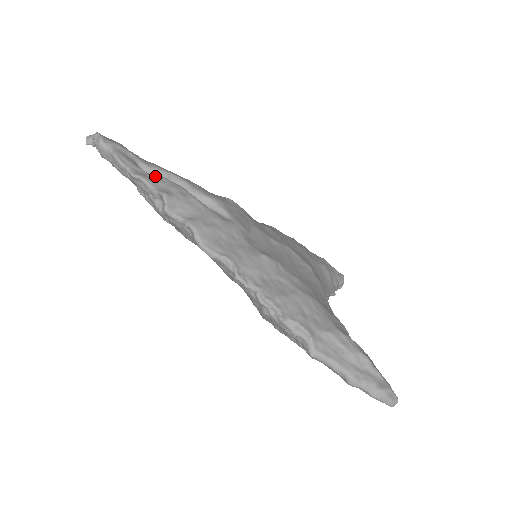
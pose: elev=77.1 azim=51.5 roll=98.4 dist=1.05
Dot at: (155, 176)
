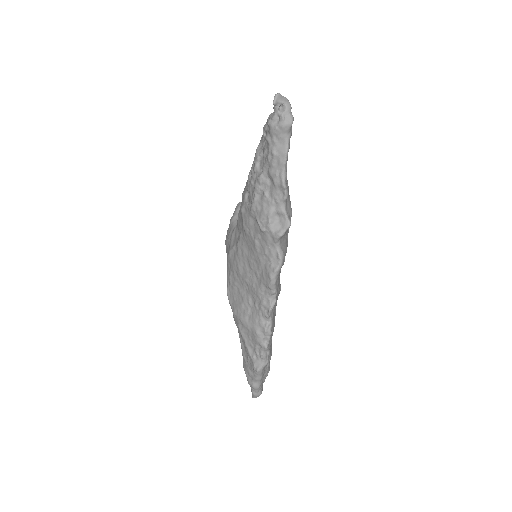
Dot at: occluded
